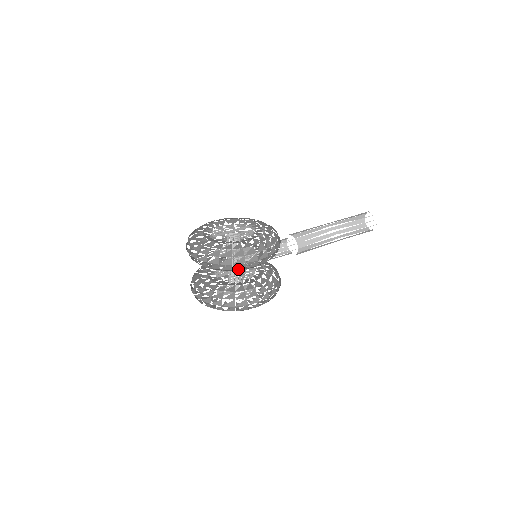
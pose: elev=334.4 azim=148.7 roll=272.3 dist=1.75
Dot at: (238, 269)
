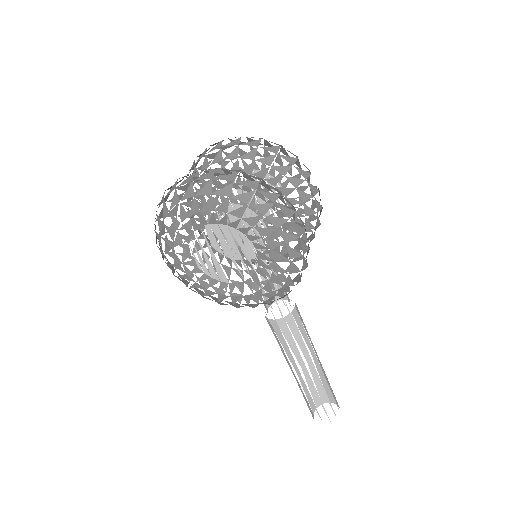
Dot at: occluded
